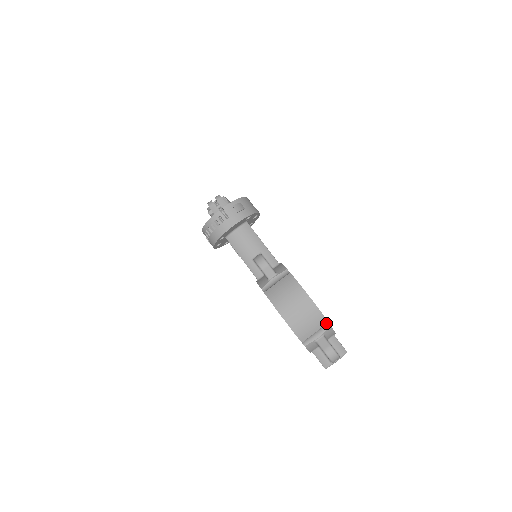
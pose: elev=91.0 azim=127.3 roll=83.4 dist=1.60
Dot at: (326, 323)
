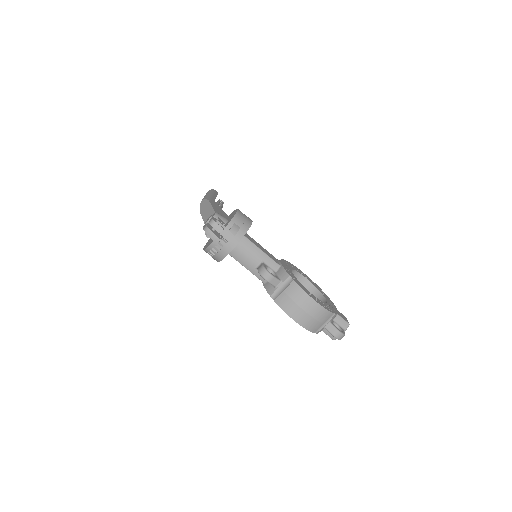
Dot at: (331, 314)
